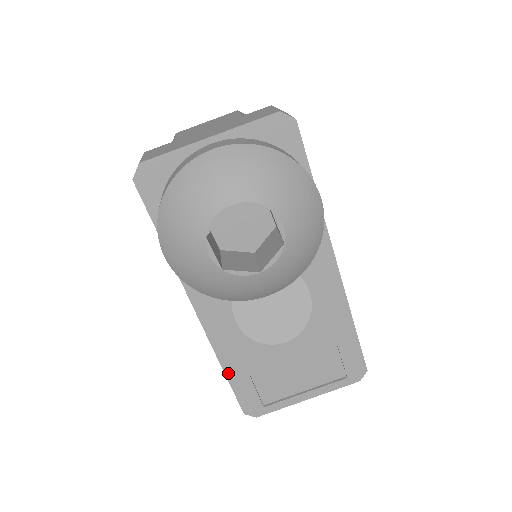
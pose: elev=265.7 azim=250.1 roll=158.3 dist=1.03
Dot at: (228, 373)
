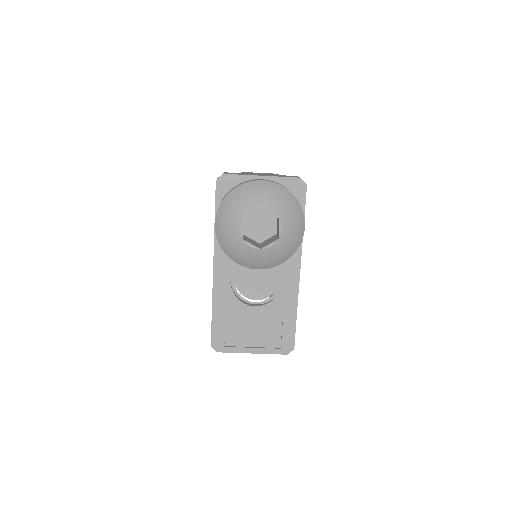
Dot at: (214, 313)
